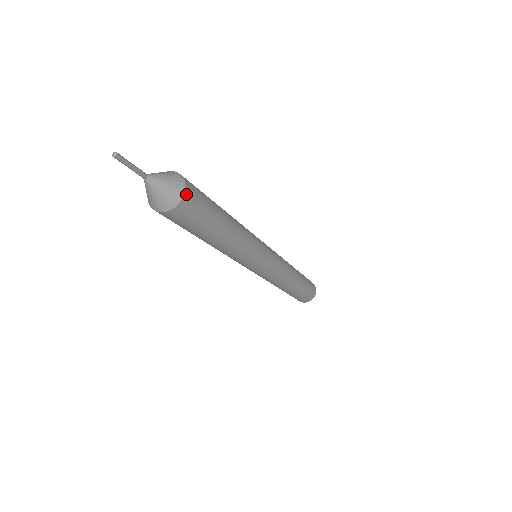
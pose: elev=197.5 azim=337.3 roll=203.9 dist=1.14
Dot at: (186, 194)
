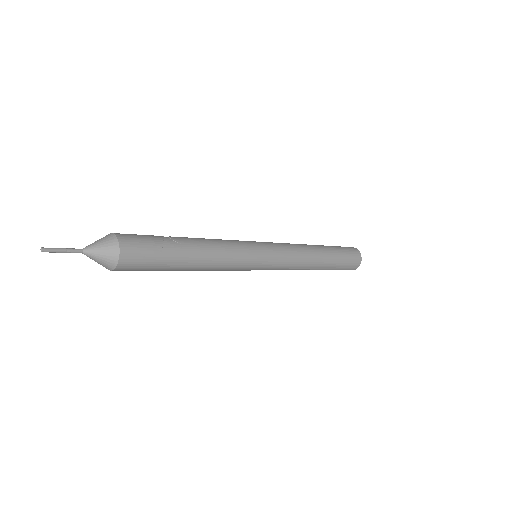
Dot at: (117, 269)
